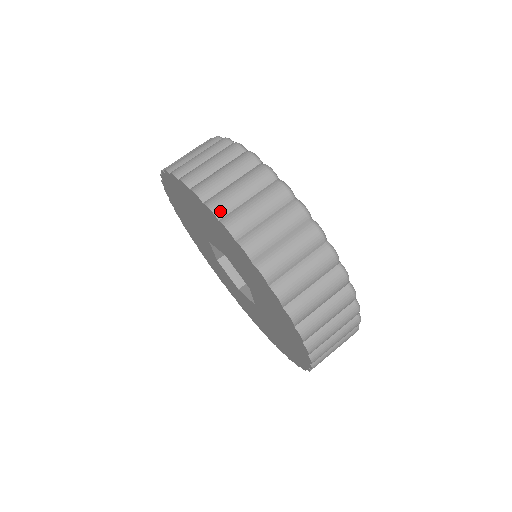
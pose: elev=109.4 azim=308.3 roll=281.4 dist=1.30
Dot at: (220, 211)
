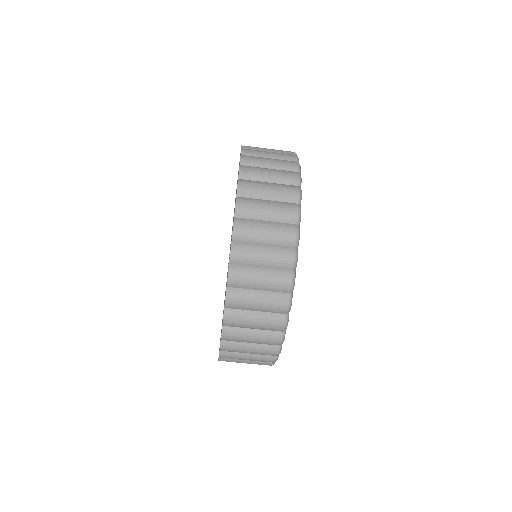
Dot at: (241, 212)
